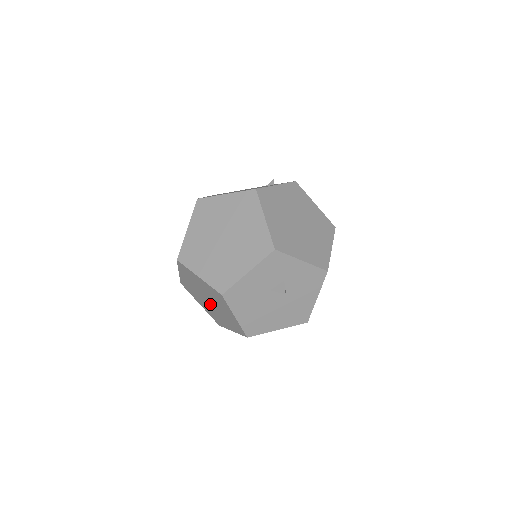
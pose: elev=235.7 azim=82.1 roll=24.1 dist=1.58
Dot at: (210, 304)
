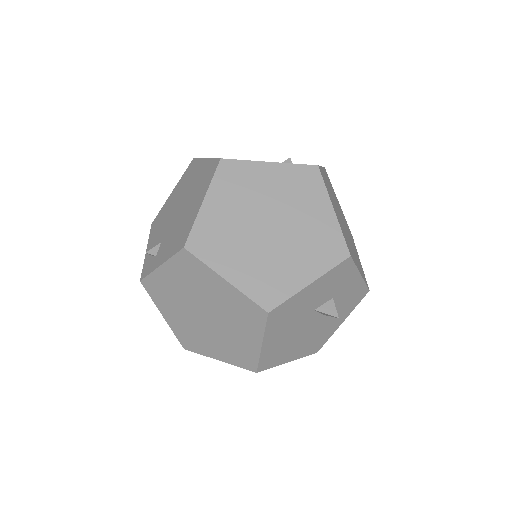
Dot at: (202, 320)
